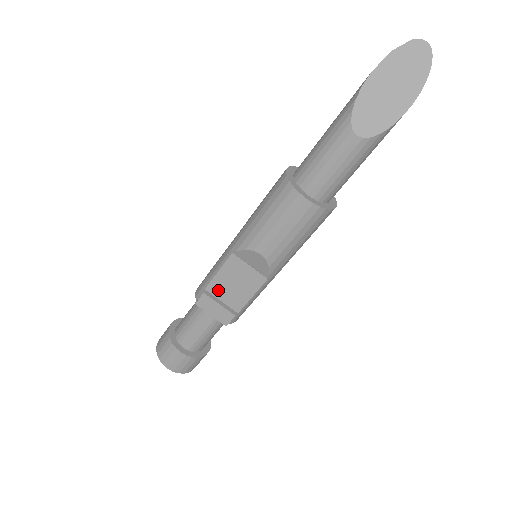
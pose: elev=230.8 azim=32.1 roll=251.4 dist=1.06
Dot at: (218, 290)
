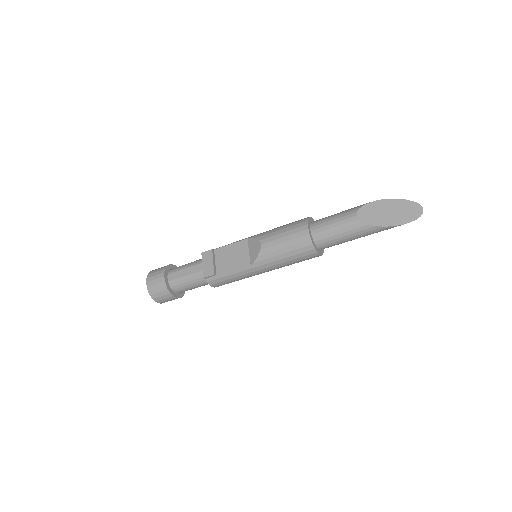
Dot at: (220, 255)
